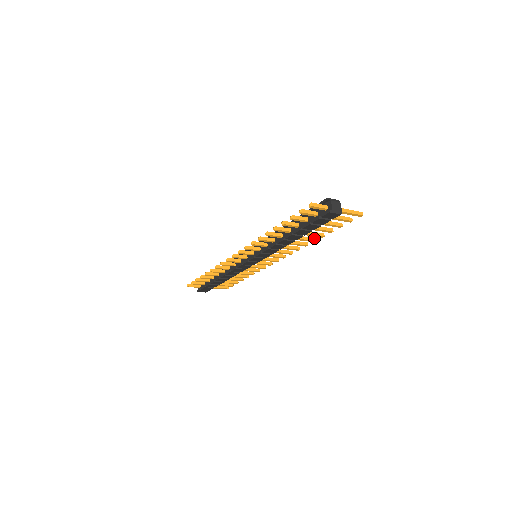
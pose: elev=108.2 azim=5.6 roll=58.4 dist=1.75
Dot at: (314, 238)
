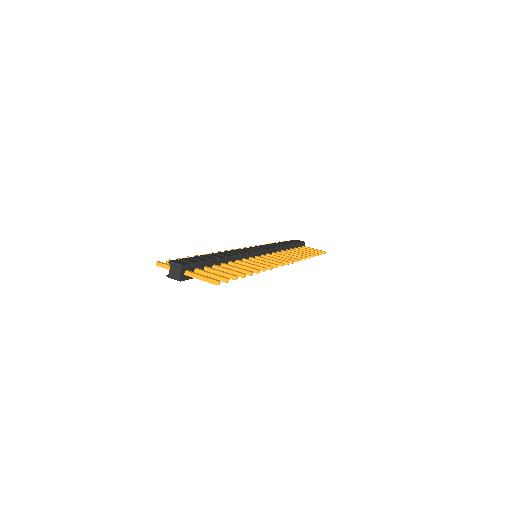
Dot at: (256, 270)
